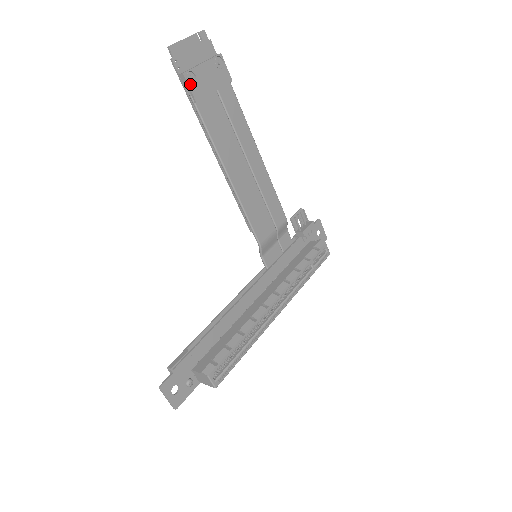
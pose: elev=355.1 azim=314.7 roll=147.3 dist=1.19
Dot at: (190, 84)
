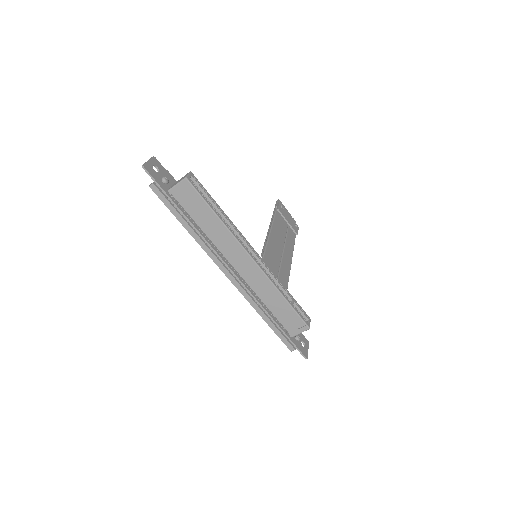
Dot at: (280, 206)
